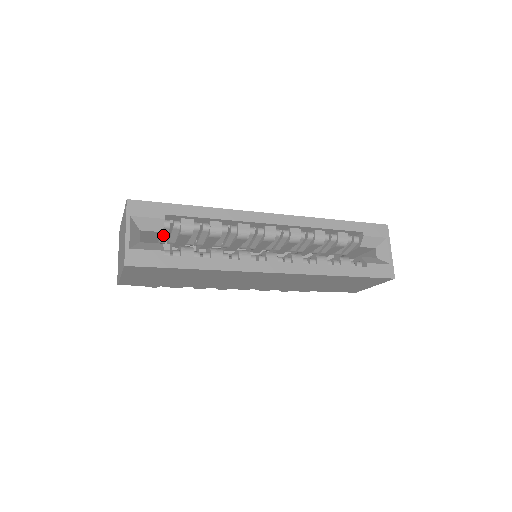
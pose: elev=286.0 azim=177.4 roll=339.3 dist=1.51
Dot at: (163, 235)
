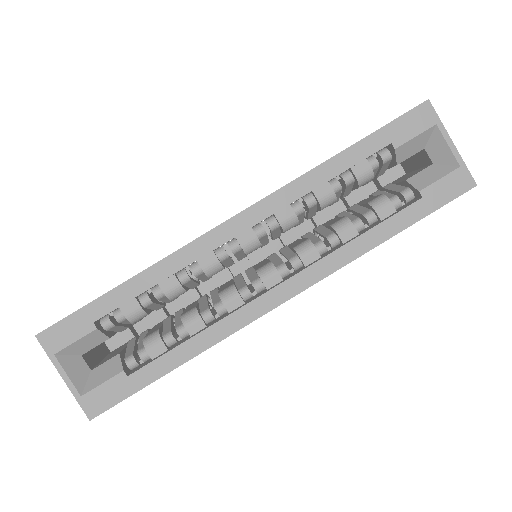
Dot at: (117, 329)
